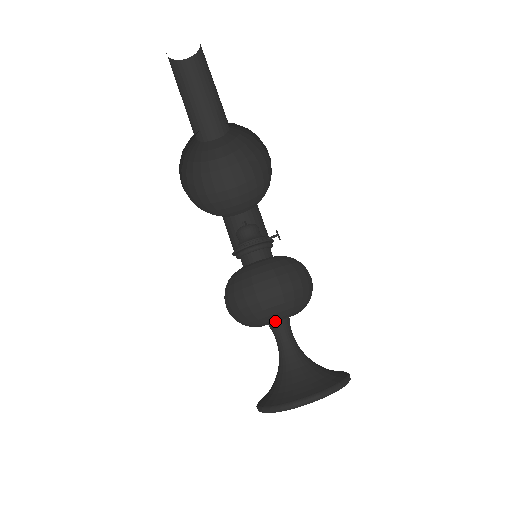
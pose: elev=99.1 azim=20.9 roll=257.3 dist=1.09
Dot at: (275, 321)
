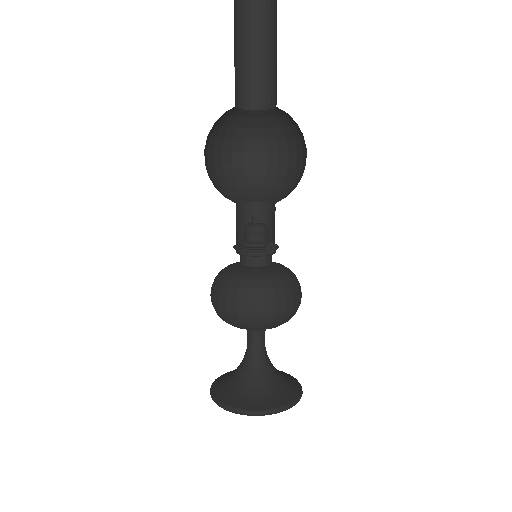
Dot at: occluded
